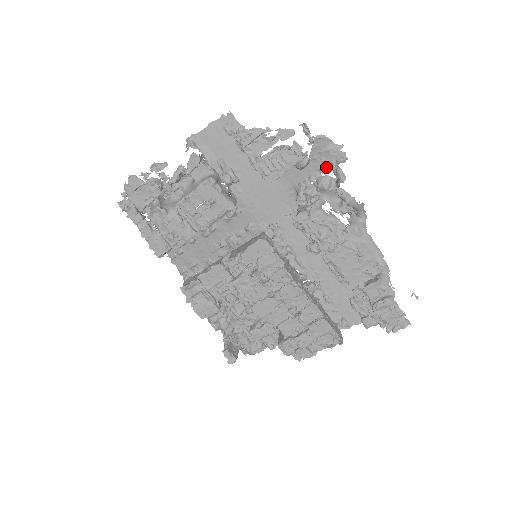
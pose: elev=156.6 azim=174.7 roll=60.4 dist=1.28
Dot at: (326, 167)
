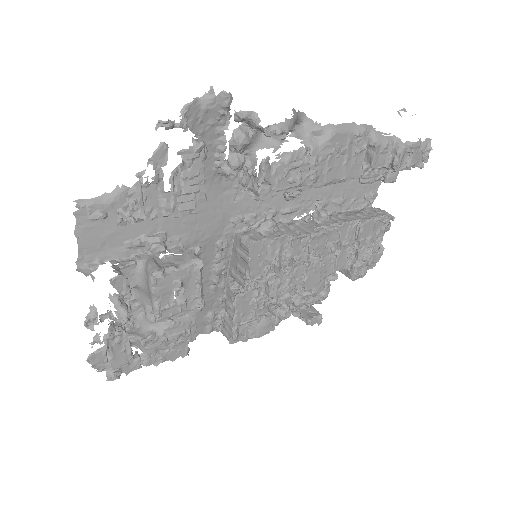
Dot at: (221, 124)
